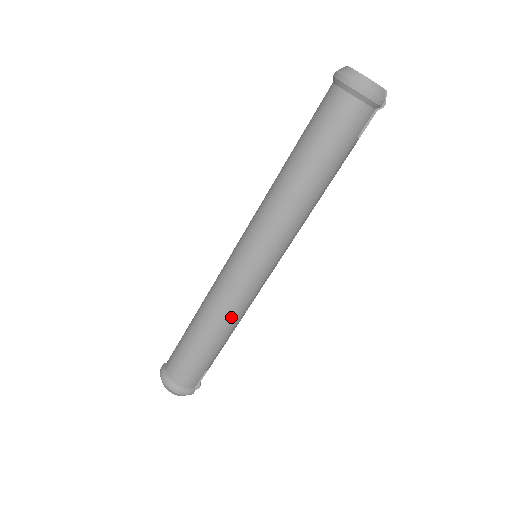
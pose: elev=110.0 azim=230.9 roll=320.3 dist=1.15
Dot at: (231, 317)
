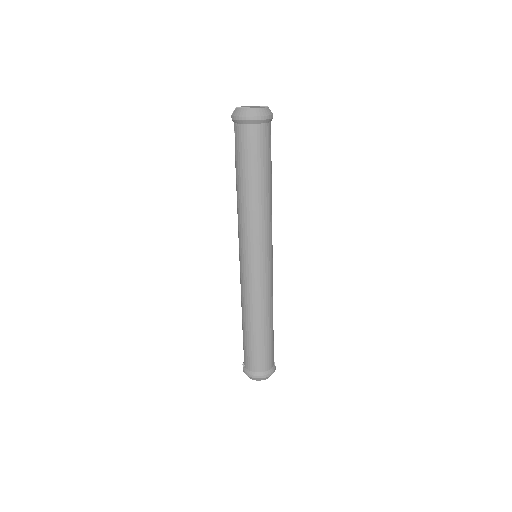
Dot at: (269, 303)
